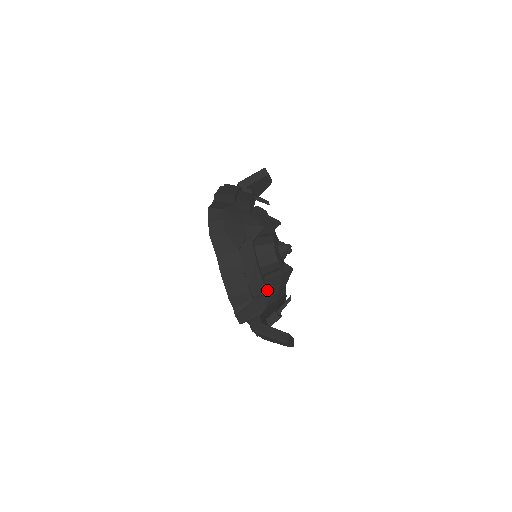
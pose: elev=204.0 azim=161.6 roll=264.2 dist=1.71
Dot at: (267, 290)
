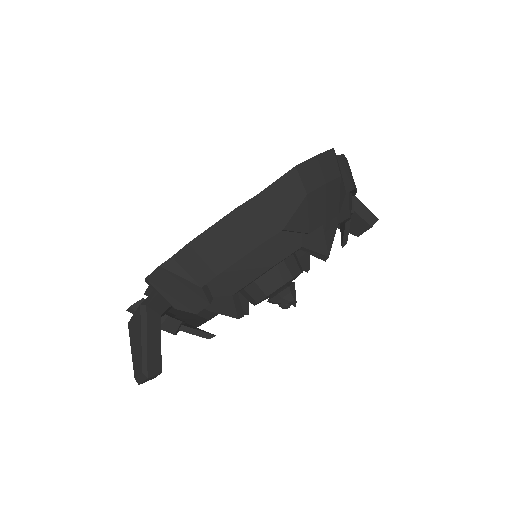
Dot at: (224, 303)
